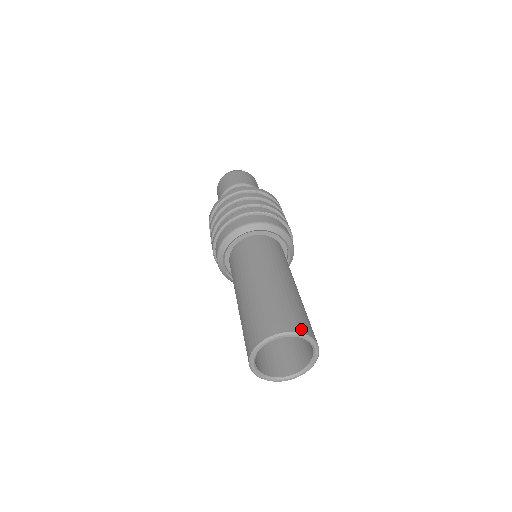
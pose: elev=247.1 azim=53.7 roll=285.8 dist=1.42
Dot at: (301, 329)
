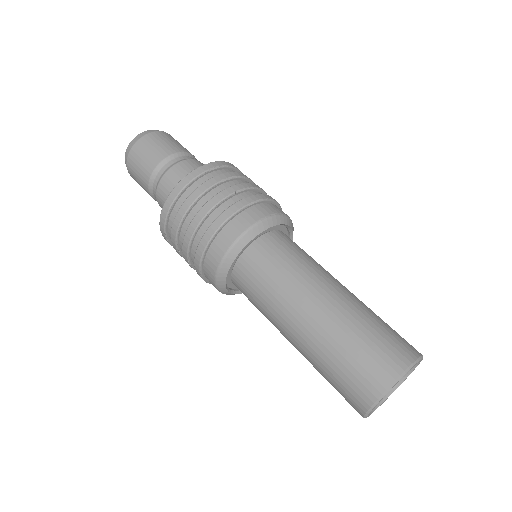
Dot at: (409, 357)
